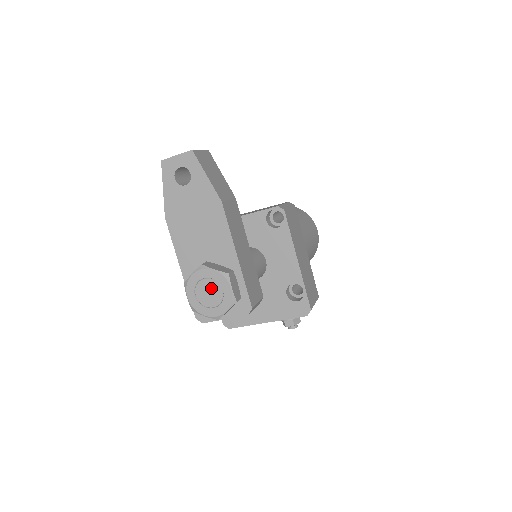
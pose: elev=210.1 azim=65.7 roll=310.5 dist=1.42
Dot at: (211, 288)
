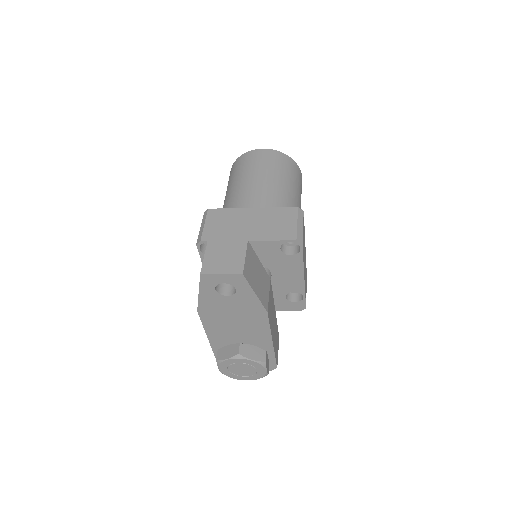
Dot at: (245, 368)
